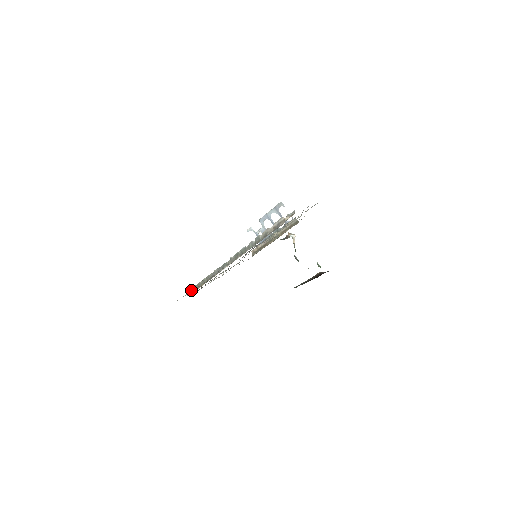
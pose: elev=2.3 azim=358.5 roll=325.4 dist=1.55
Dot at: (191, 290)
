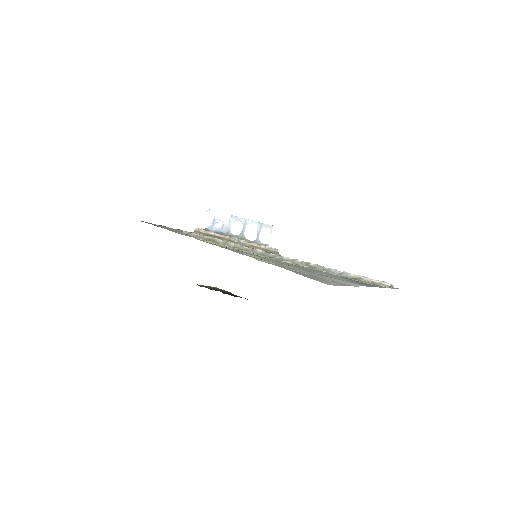
Dot at: (282, 265)
